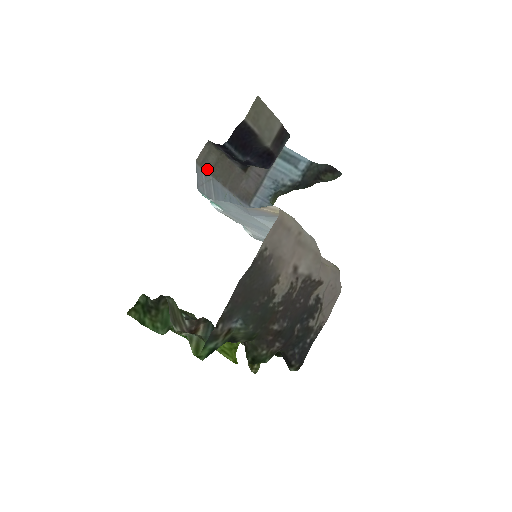
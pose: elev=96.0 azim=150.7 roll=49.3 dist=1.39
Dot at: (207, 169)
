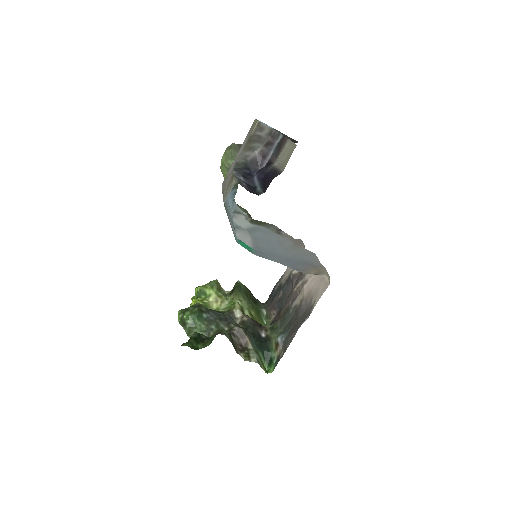
Dot at: (223, 199)
